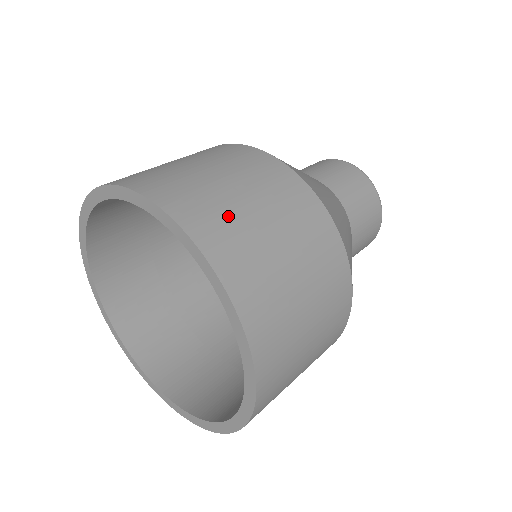
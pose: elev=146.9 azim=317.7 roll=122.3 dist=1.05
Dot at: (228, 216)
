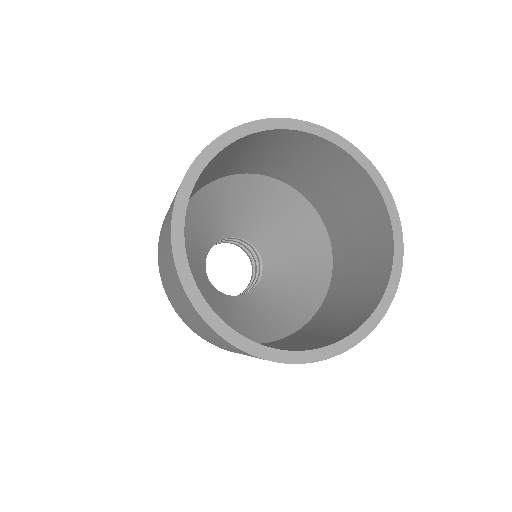
Dot at: occluded
